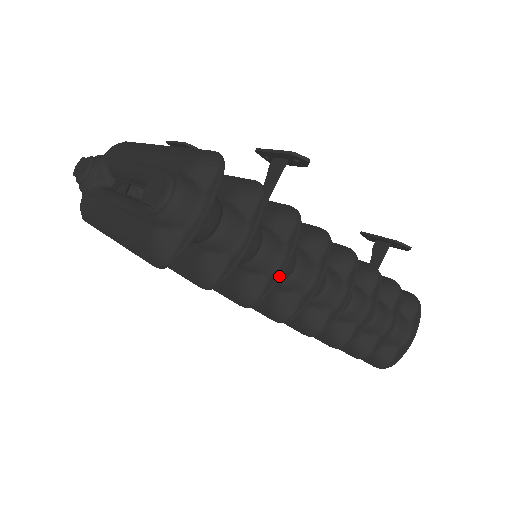
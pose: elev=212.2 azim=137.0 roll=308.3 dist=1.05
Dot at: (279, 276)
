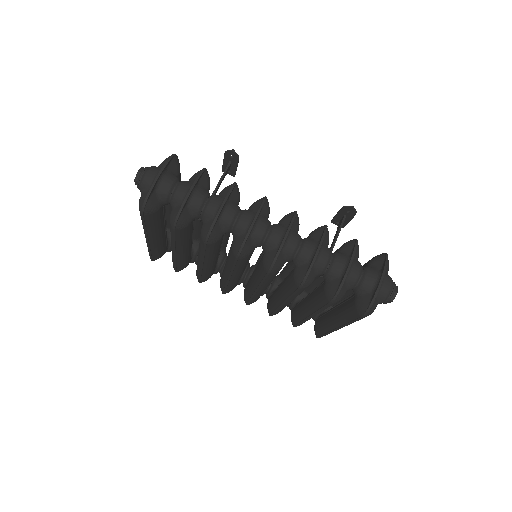
Dot at: (218, 212)
